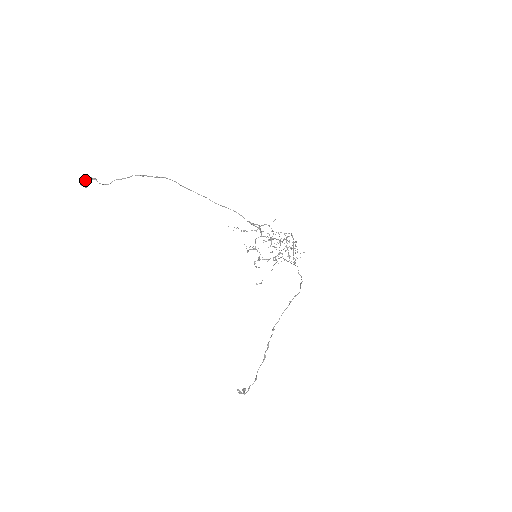
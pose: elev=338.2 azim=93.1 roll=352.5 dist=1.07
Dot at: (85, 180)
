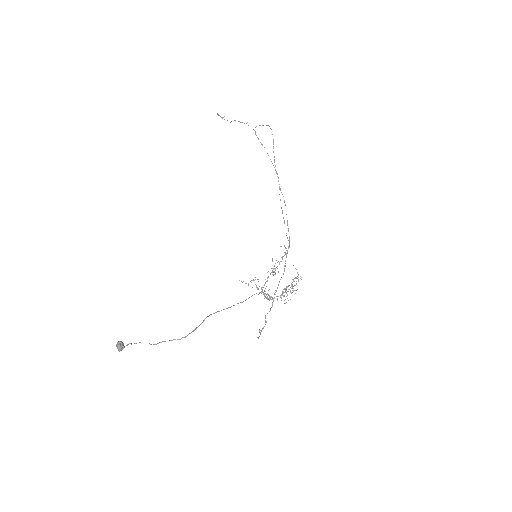
Dot at: (123, 348)
